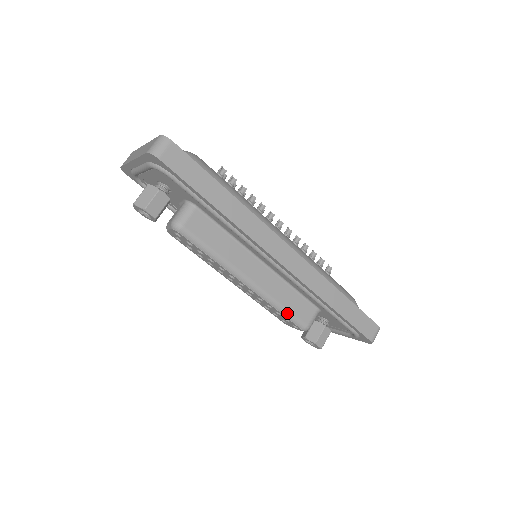
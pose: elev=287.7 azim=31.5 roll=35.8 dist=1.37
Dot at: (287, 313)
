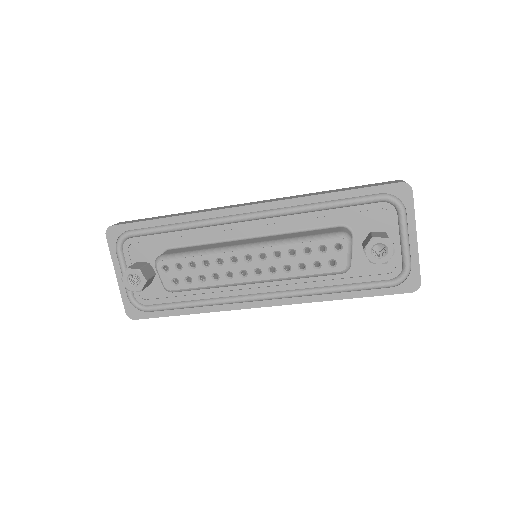
Dot at: (307, 238)
